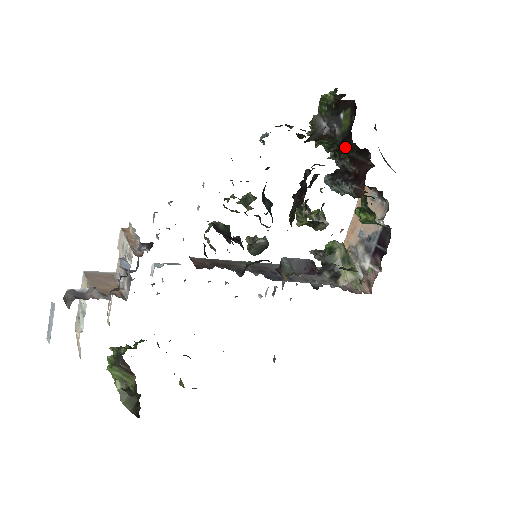
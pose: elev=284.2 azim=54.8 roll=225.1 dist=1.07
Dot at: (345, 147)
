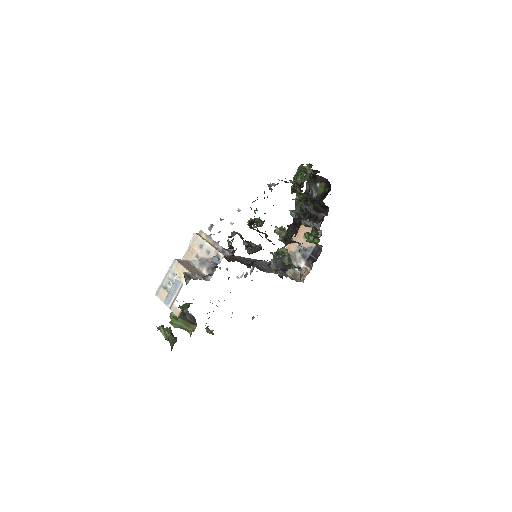
Dot at: (317, 202)
